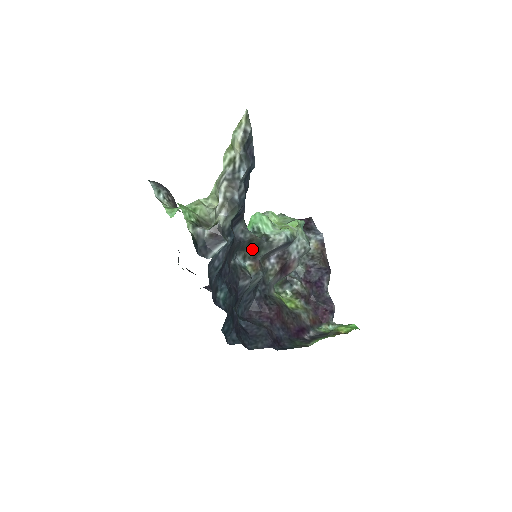
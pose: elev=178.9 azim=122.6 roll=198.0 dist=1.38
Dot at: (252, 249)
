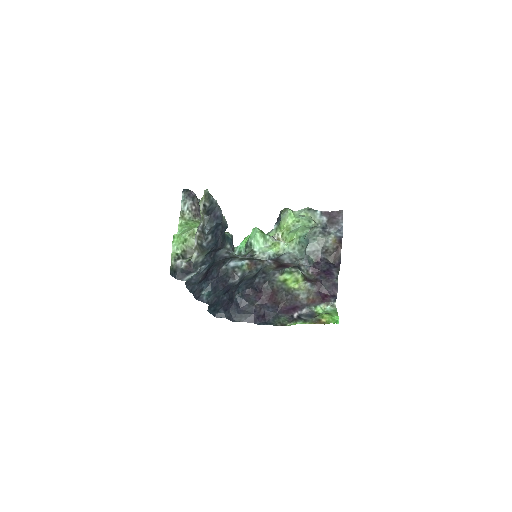
Dot at: occluded
